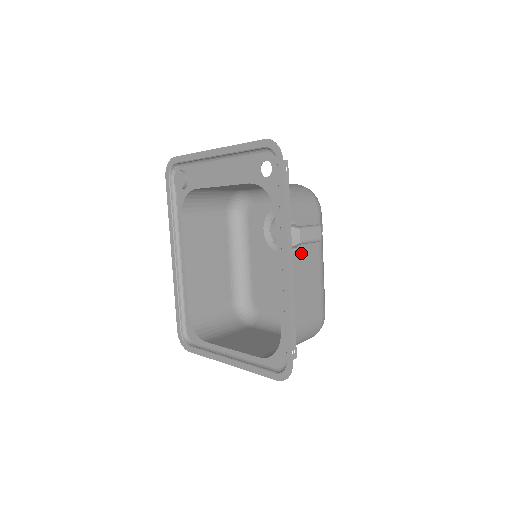
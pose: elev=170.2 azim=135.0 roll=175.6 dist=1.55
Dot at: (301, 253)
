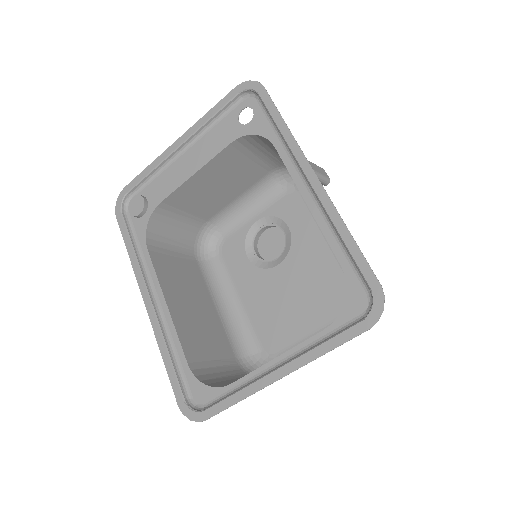
Dot at: occluded
